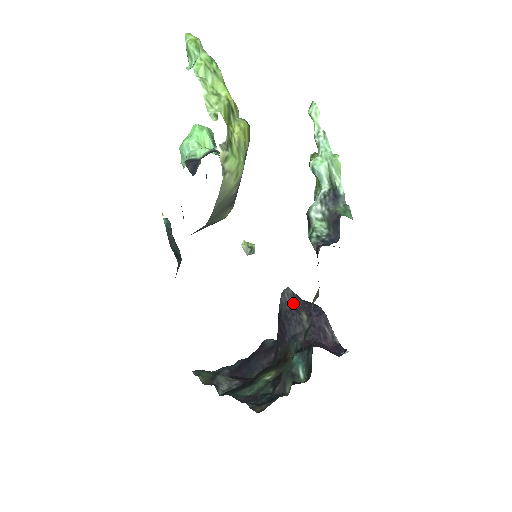
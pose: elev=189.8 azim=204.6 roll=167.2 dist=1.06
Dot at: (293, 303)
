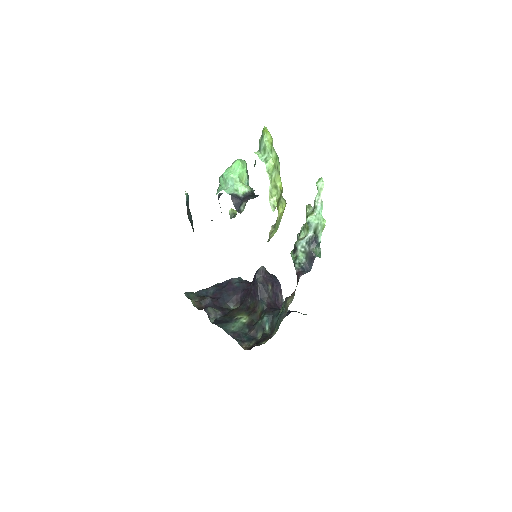
Dot at: (265, 277)
